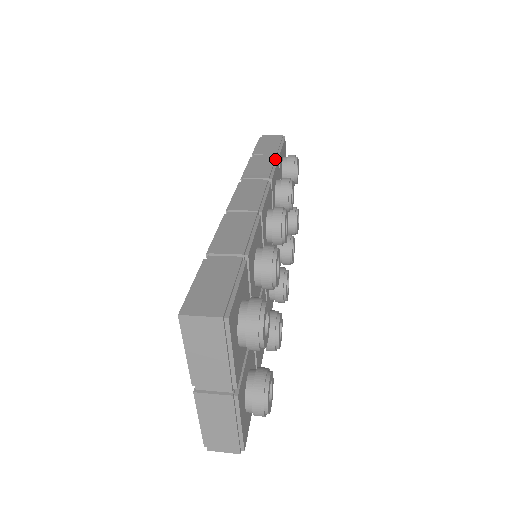
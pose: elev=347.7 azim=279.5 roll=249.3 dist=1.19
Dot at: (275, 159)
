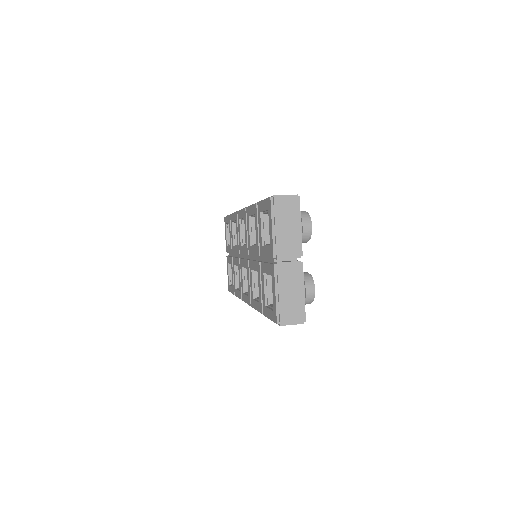
Dot at: occluded
